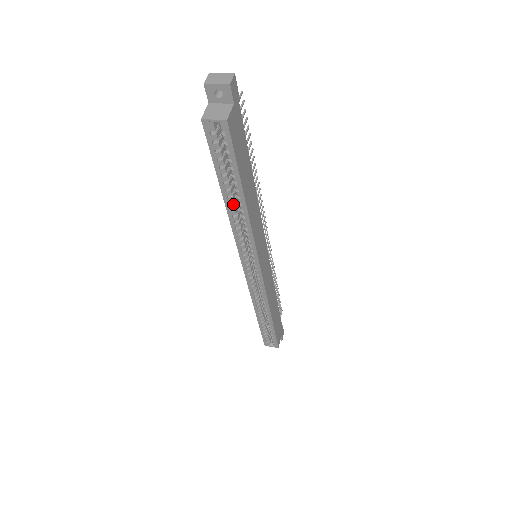
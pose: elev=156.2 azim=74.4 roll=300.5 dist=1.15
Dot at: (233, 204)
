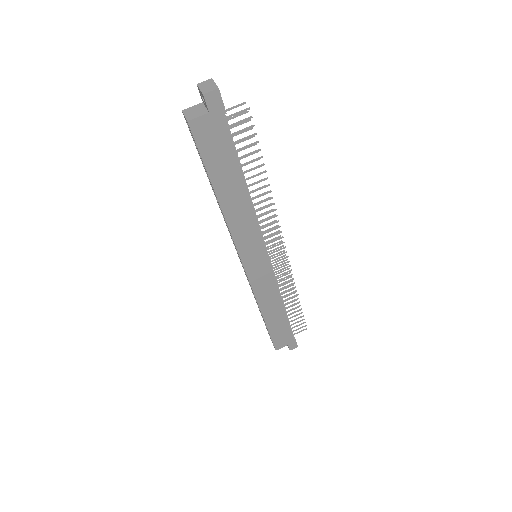
Dot at: occluded
